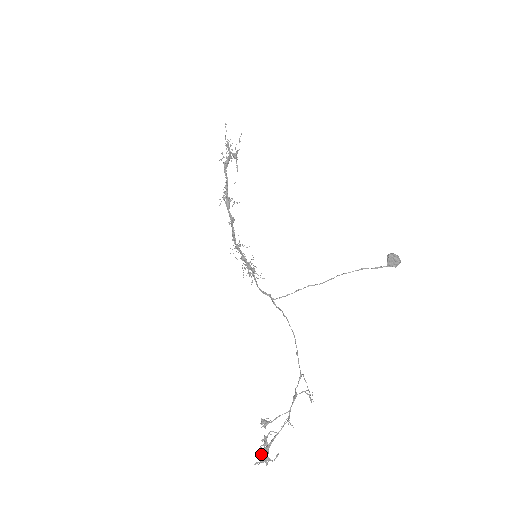
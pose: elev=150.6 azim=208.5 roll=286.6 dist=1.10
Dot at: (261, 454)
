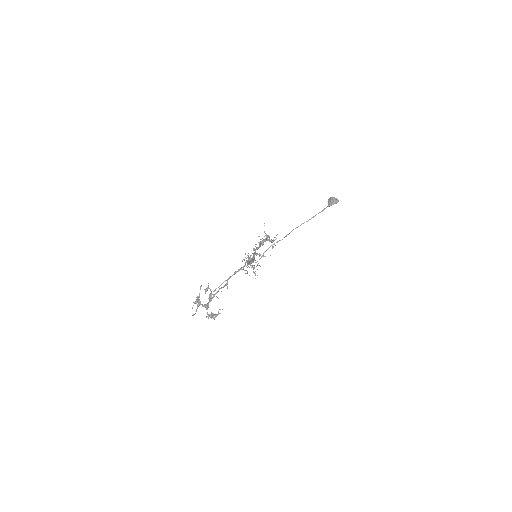
Dot at: (197, 304)
